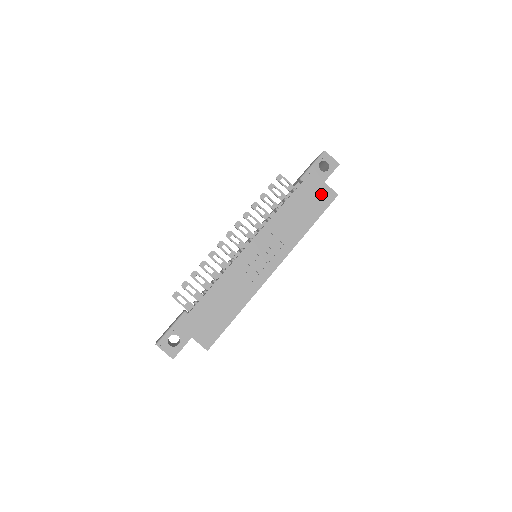
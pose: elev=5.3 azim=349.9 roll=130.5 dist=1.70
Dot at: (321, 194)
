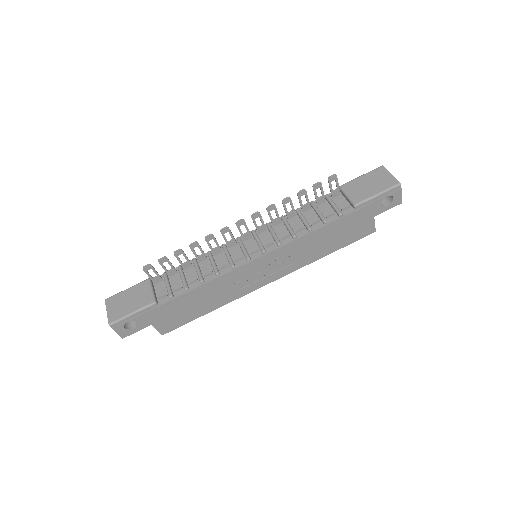
Dot at: (362, 227)
